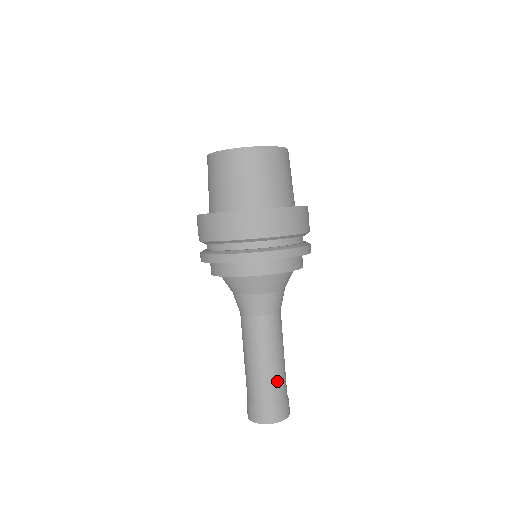
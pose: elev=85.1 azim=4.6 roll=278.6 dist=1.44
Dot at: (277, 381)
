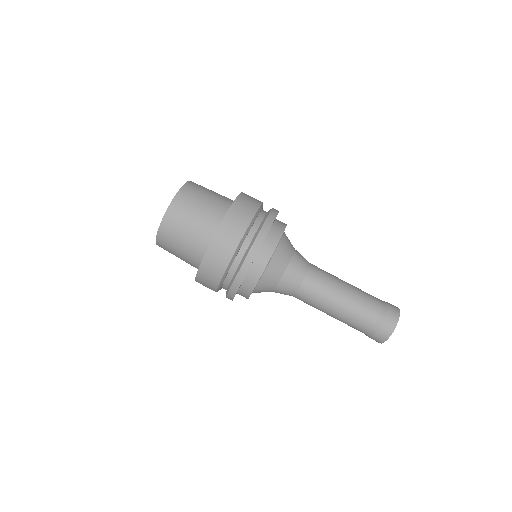
Dot at: (365, 293)
